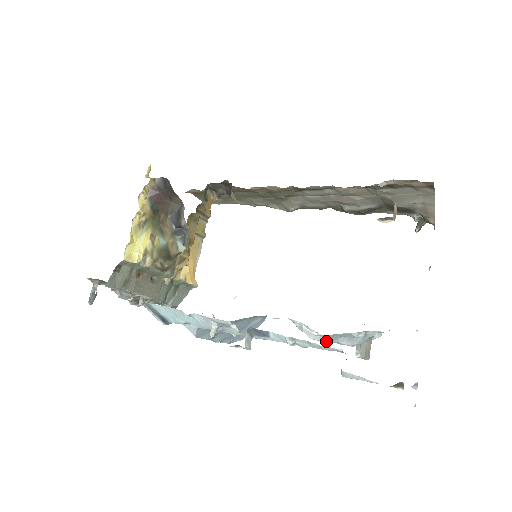
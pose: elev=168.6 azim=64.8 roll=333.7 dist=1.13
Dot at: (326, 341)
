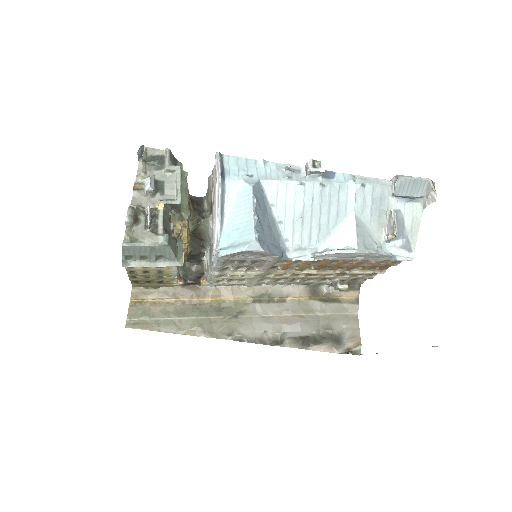
Dot at: (353, 249)
